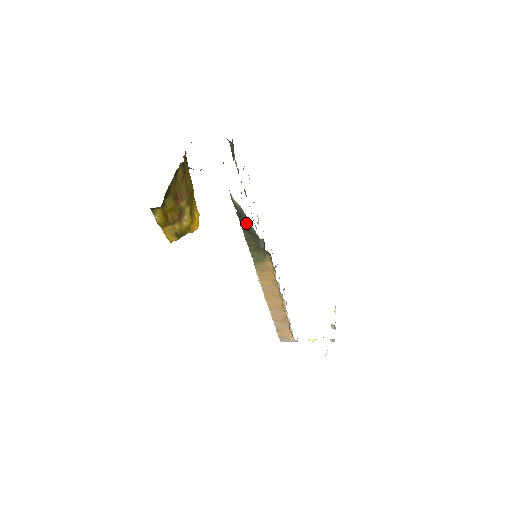
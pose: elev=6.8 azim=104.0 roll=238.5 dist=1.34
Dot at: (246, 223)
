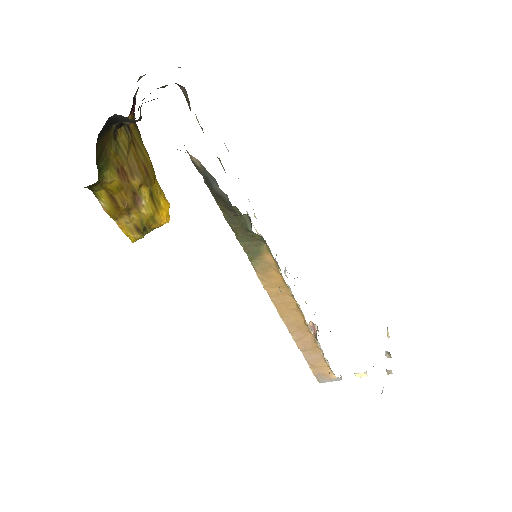
Dot at: (216, 190)
